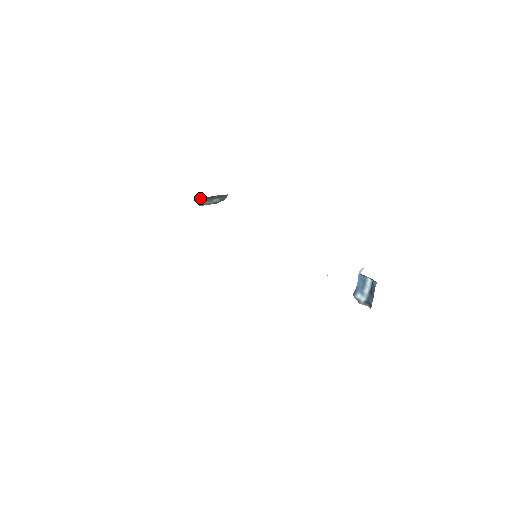
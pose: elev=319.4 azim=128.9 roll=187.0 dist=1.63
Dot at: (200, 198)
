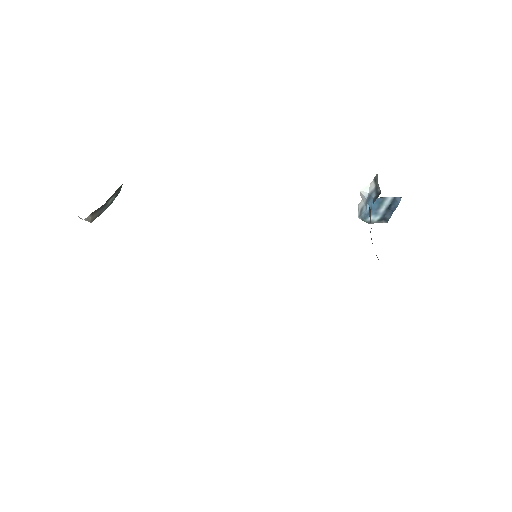
Dot at: (90, 214)
